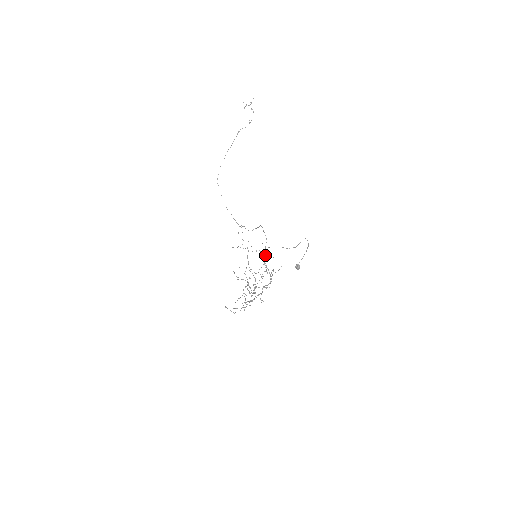
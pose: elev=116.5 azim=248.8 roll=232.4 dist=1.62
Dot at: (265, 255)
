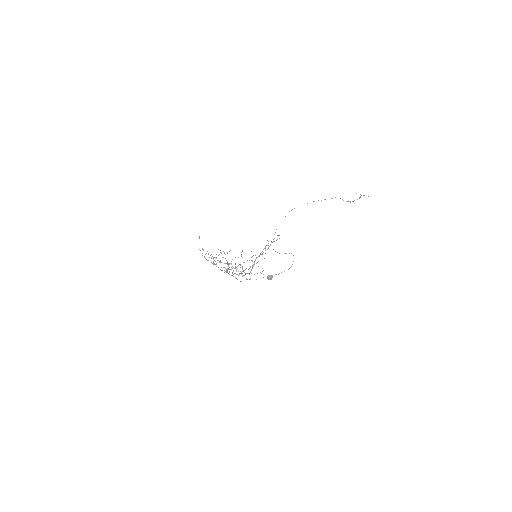
Dot at: occluded
